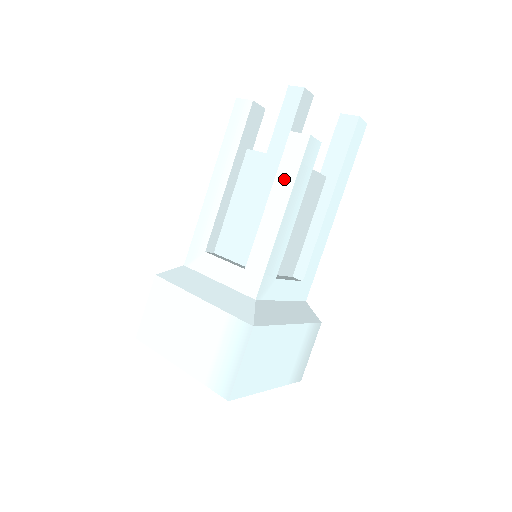
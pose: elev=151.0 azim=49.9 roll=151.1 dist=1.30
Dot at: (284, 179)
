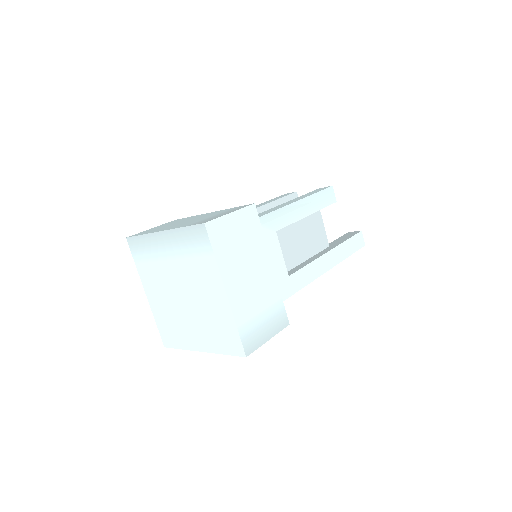
Dot at: occluded
